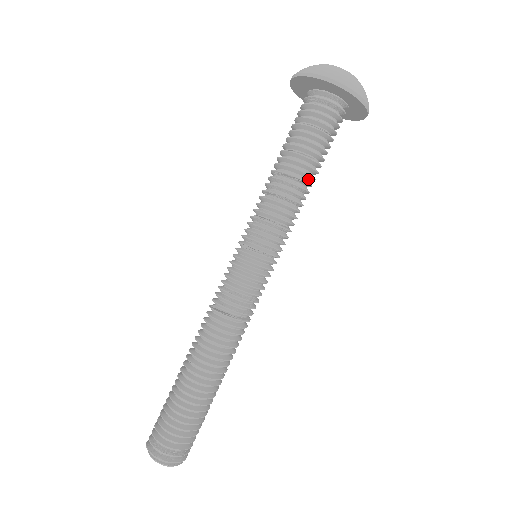
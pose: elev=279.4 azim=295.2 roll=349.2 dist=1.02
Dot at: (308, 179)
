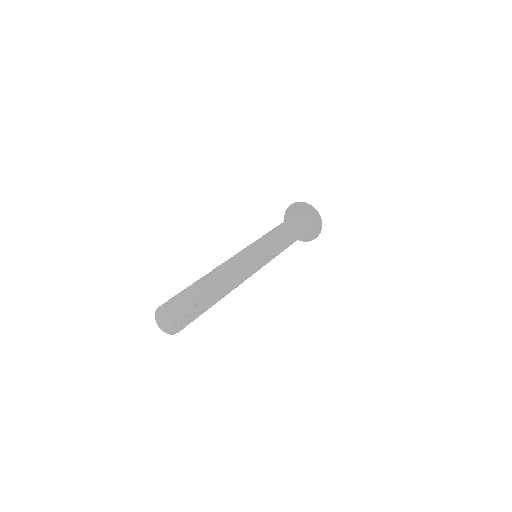
Dot at: (290, 238)
